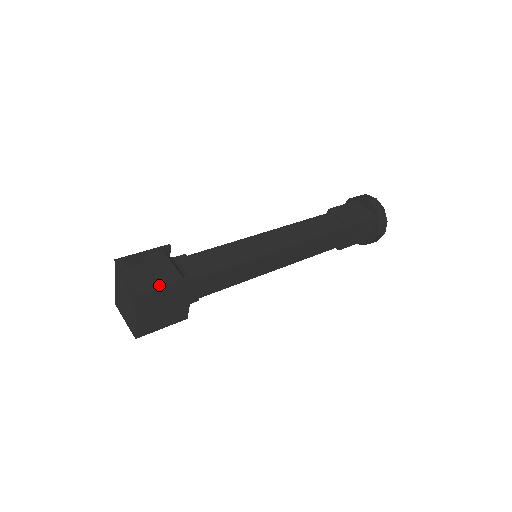
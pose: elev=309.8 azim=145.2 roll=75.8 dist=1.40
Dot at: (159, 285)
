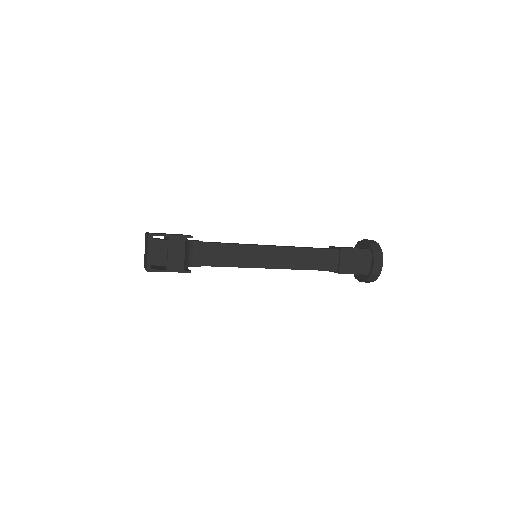
Dot at: (164, 270)
